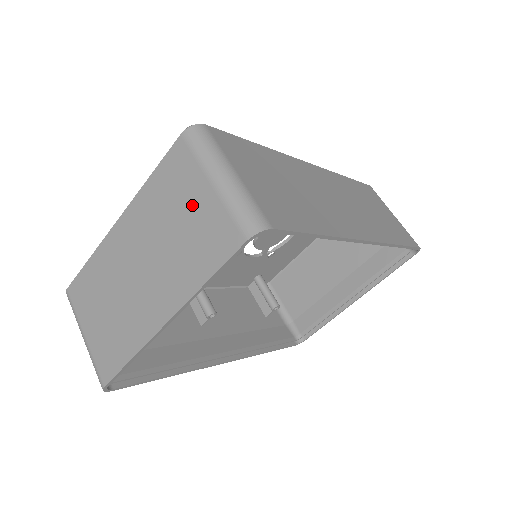
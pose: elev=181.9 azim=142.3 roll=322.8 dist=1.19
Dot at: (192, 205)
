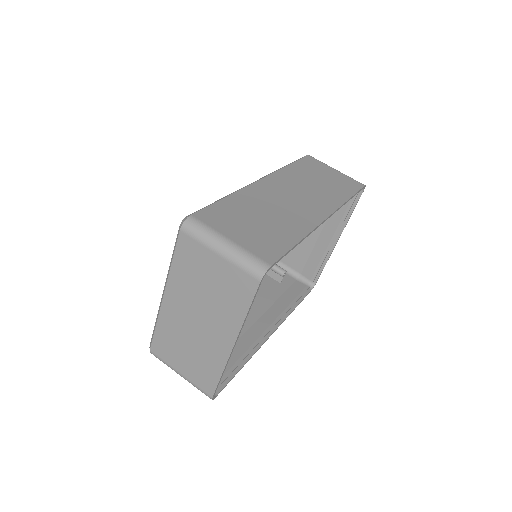
Dot at: (212, 272)
